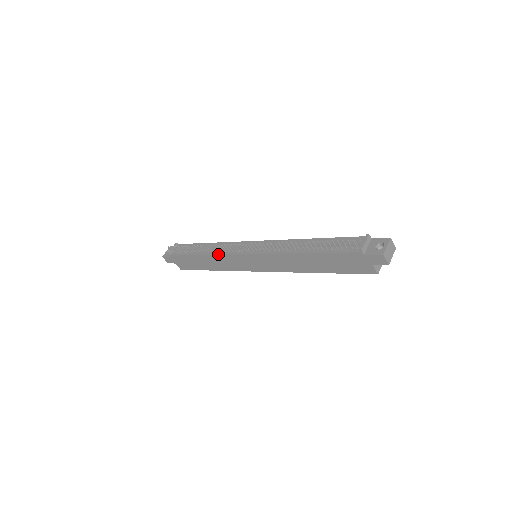
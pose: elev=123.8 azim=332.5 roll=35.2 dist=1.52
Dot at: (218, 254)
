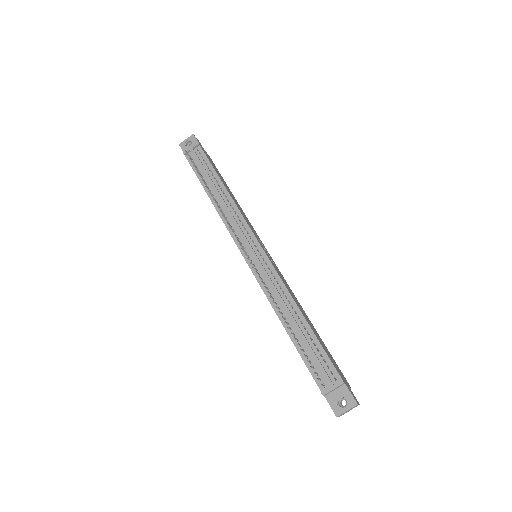
Dot at: (223, 221)
